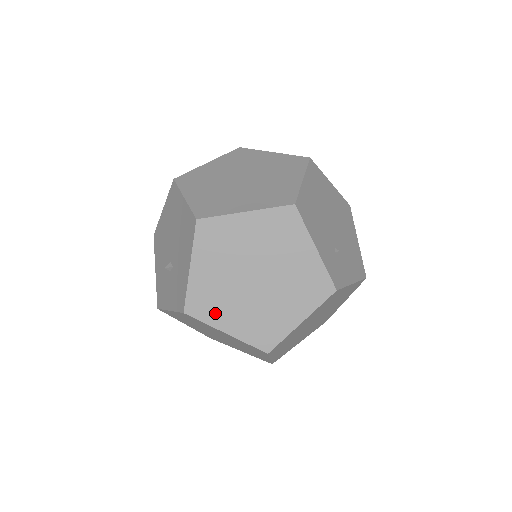
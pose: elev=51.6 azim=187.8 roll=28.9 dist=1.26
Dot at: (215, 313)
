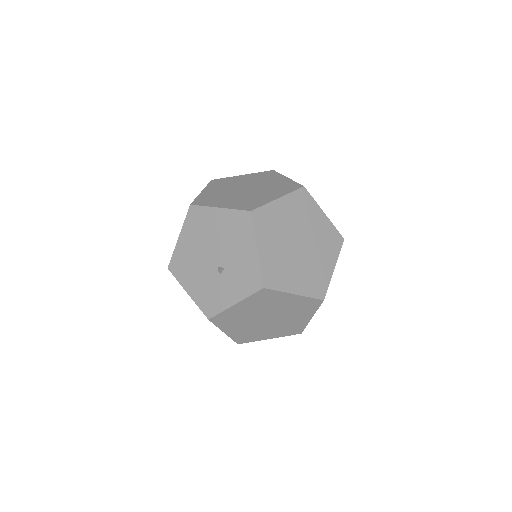
Dot at: (284, 280)
